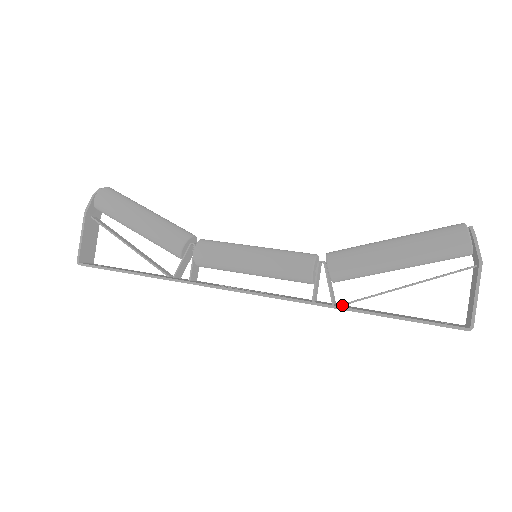
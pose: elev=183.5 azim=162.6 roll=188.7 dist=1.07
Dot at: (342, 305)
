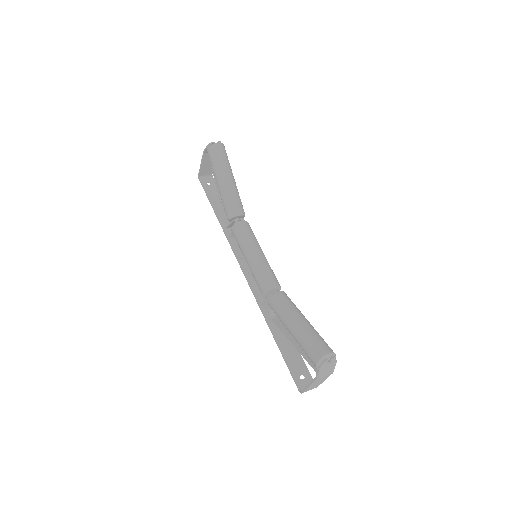
Dot at: (272, 320)
